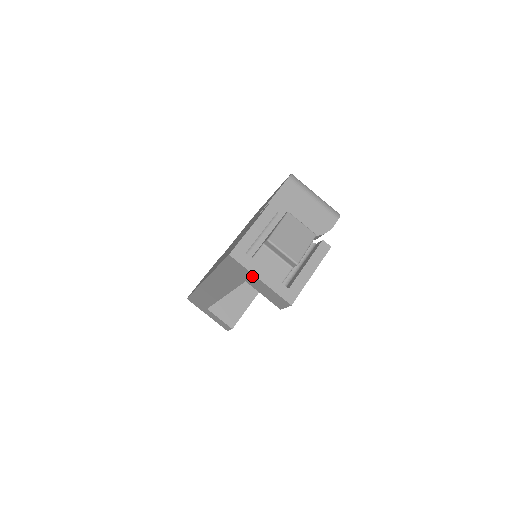
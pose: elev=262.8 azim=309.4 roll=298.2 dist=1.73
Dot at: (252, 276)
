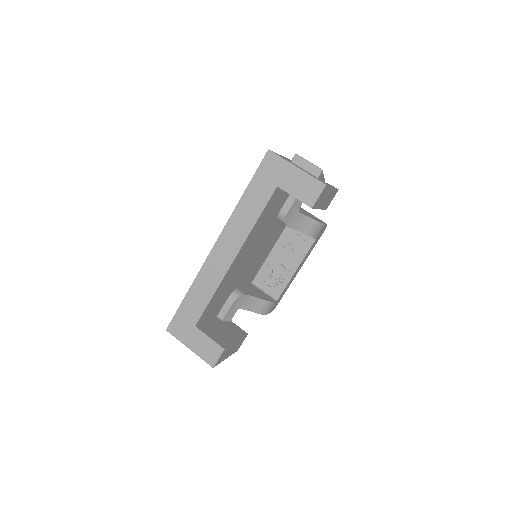
Dot at: (288, 167)
